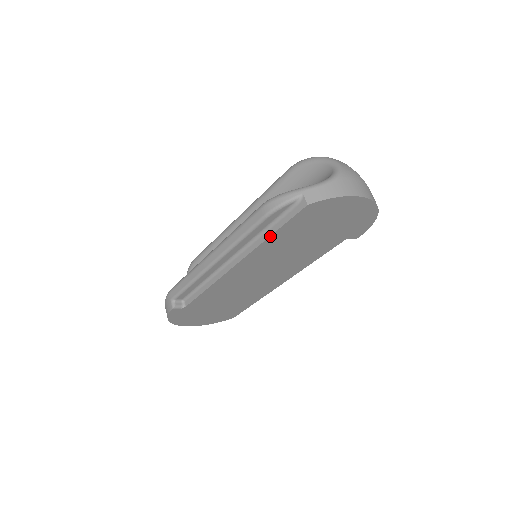
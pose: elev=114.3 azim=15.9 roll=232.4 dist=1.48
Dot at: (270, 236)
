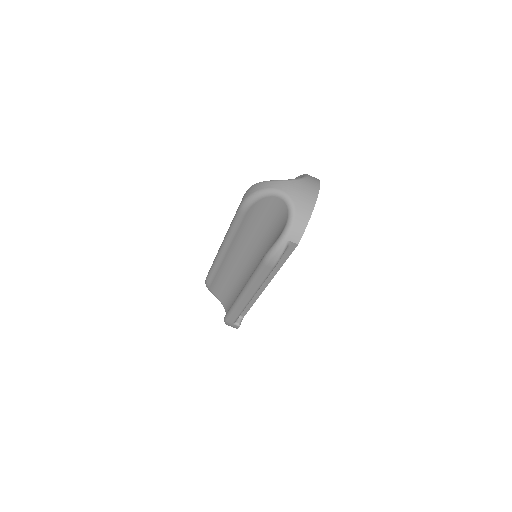
Dot at: occluded
